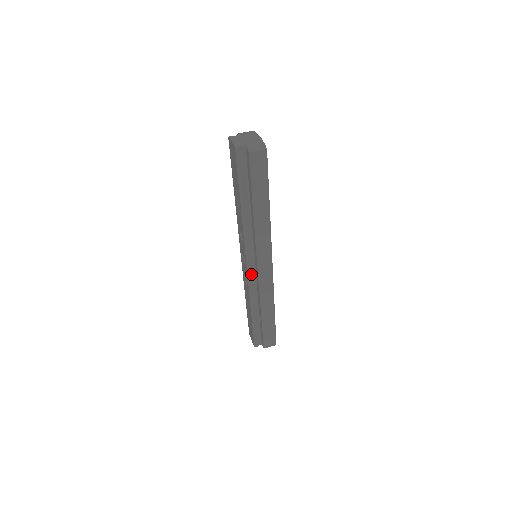
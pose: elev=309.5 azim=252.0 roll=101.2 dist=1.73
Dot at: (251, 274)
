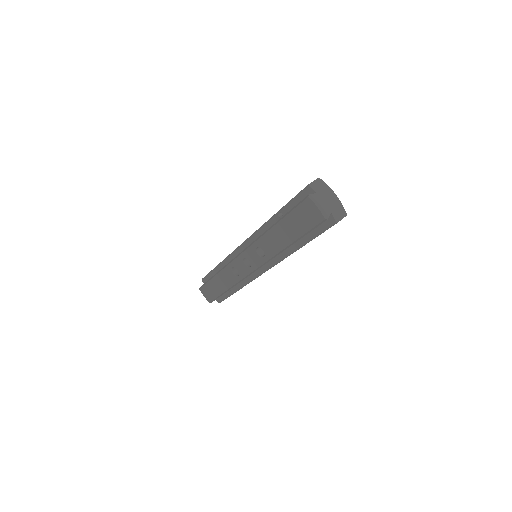
Dot at: occluded
